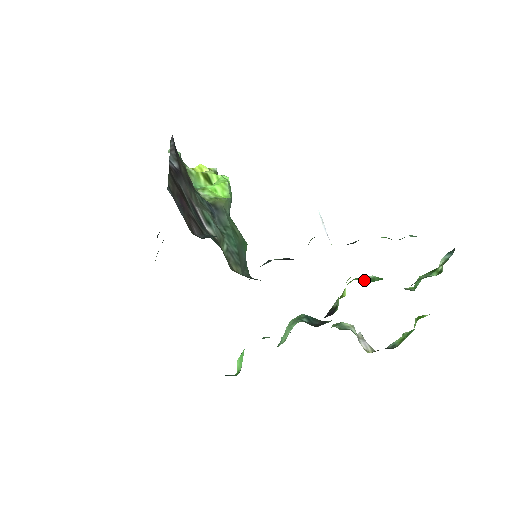
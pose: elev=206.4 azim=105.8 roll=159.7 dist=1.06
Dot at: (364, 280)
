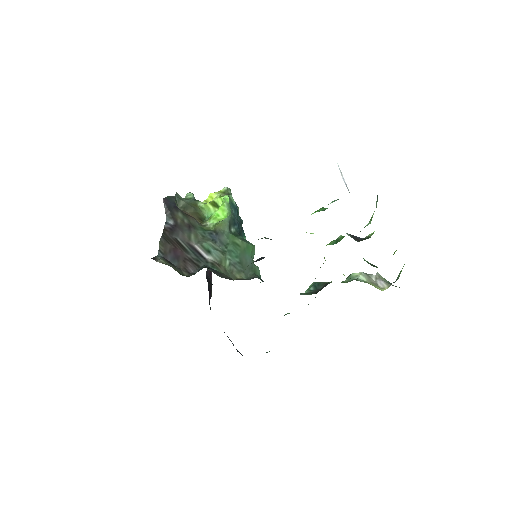
Dot at: (333, 243)
